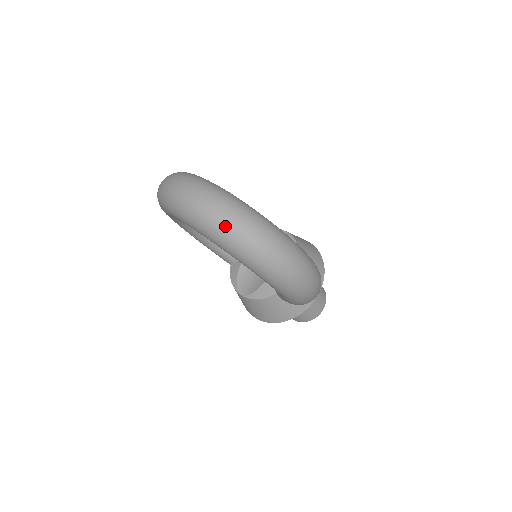
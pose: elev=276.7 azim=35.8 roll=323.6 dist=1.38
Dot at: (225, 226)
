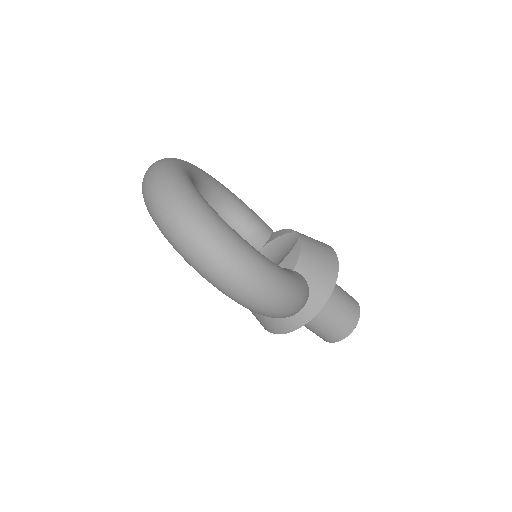
Dot at: (161, 215)
